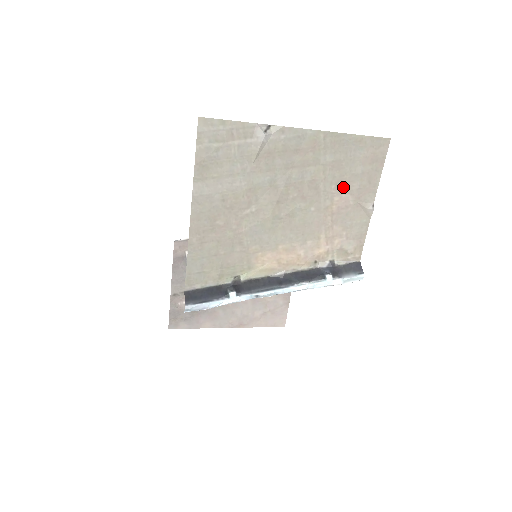
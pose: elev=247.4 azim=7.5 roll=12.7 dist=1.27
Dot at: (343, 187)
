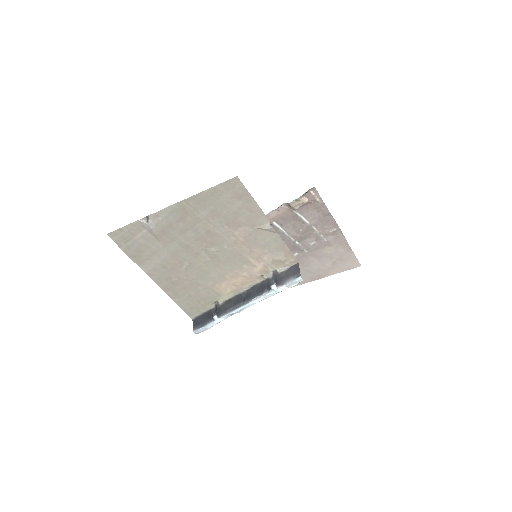
Dot at: (234, 224)
